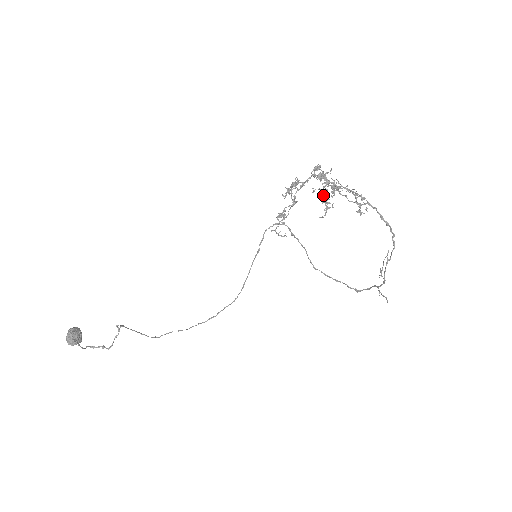
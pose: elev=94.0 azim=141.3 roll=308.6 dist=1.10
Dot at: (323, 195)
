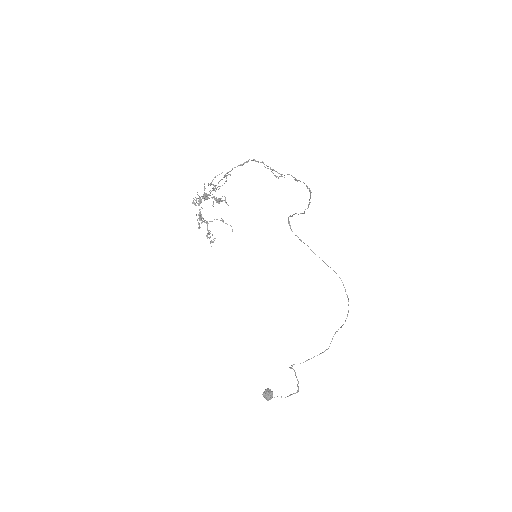
Dot at: occluded
